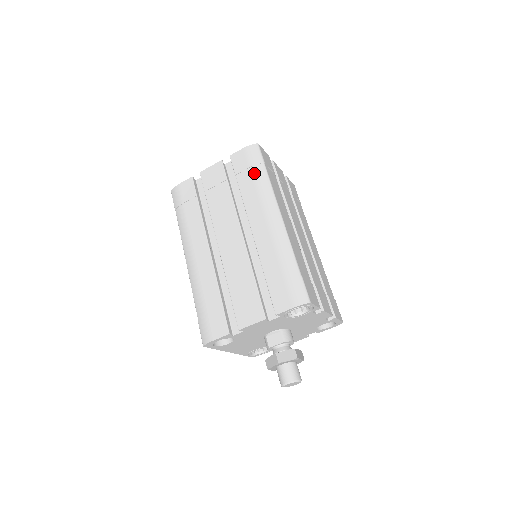
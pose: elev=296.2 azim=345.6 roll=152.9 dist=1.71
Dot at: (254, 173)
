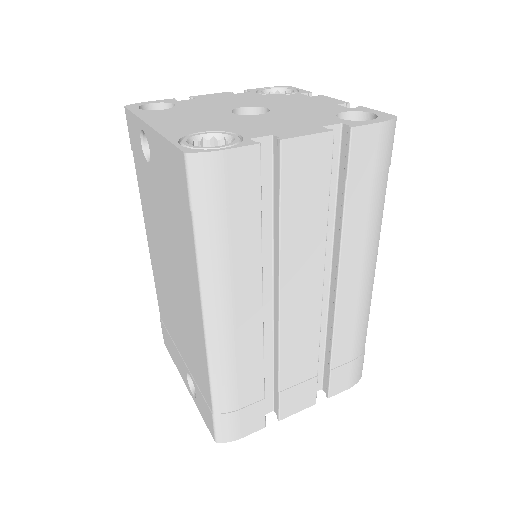
Dot at: (376, 188)
